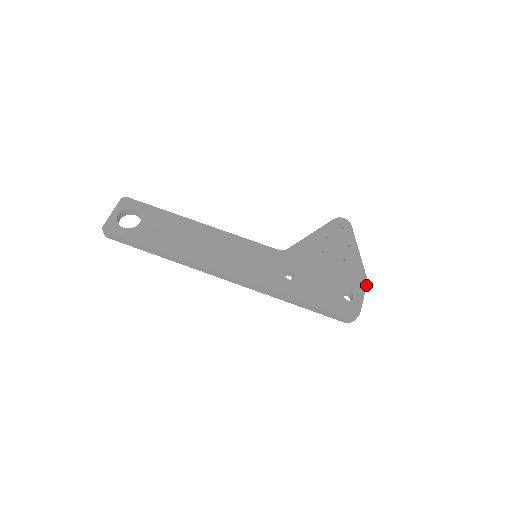
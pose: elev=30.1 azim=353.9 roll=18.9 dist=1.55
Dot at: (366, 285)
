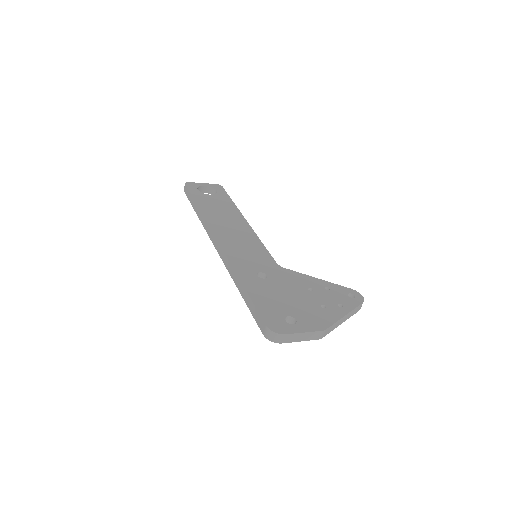
Dot at: (319, 330)
